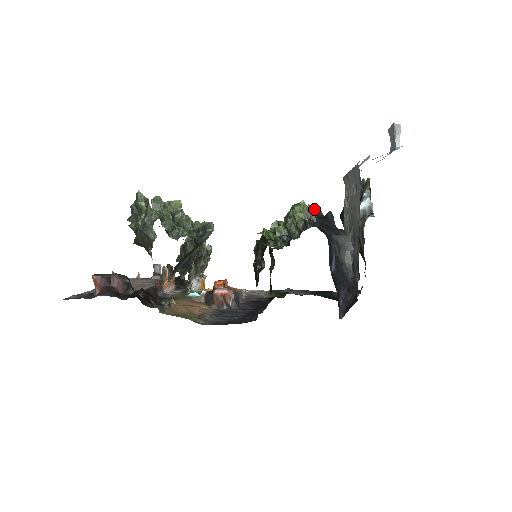
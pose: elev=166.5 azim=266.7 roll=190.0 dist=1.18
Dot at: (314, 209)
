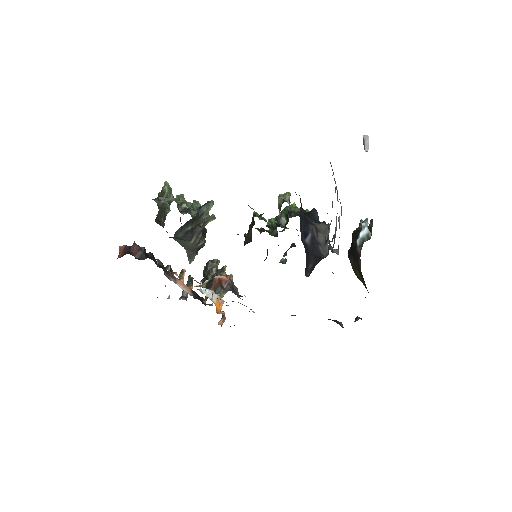
Dot at: occluded
